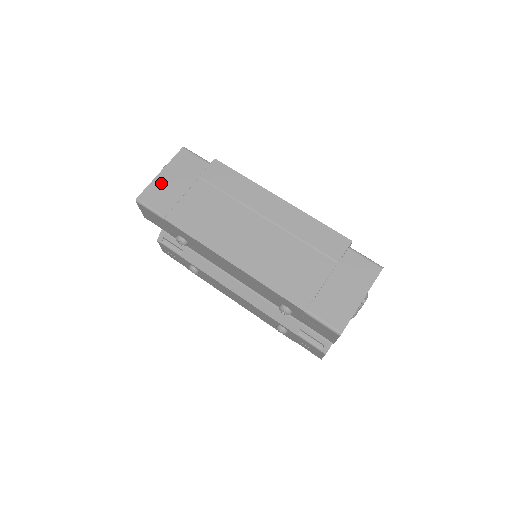
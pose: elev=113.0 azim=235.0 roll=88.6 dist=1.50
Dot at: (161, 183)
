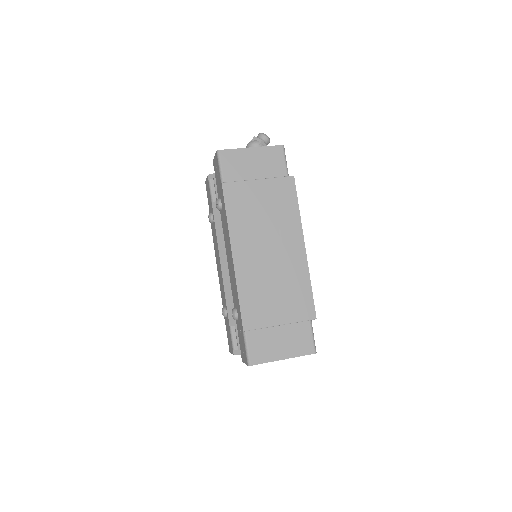
Dot at: (244, 156)
